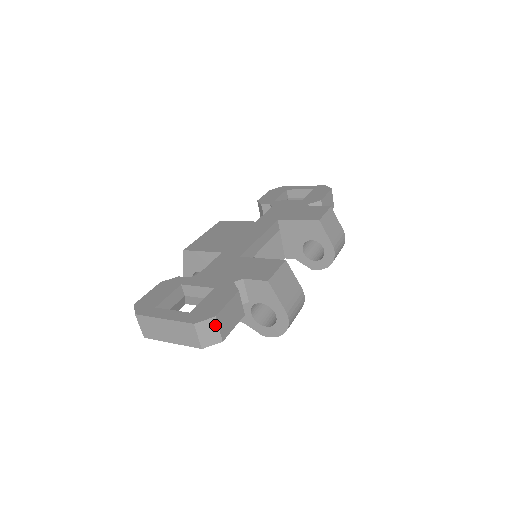
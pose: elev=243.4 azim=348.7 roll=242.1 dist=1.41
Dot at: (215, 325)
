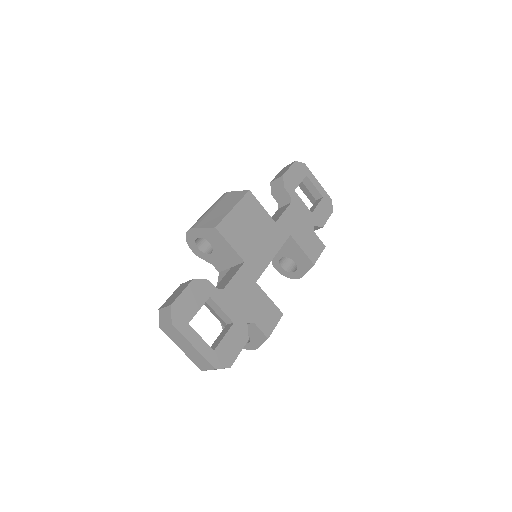
Dot at: (224, 368)
